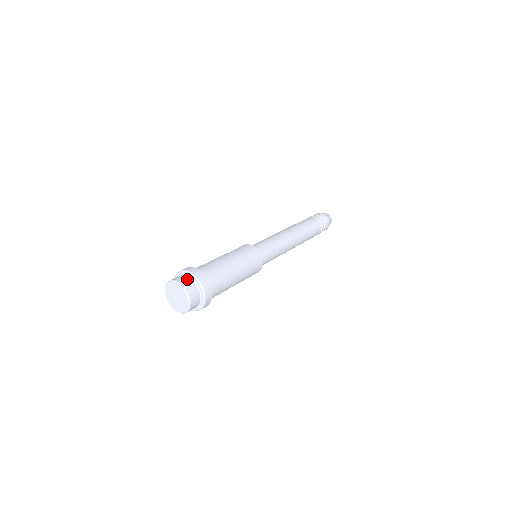
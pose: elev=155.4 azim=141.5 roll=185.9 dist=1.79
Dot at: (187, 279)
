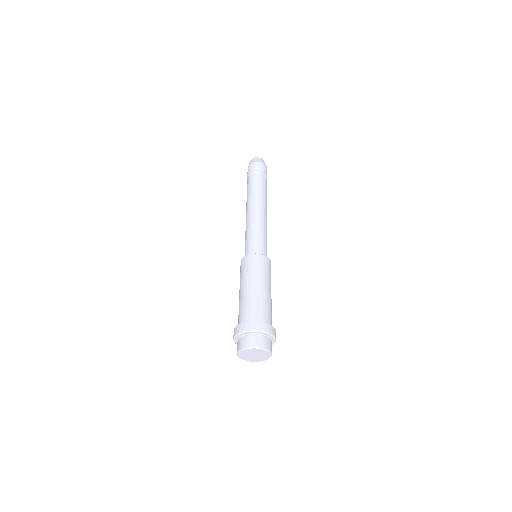
Dot at: (271, 343)
